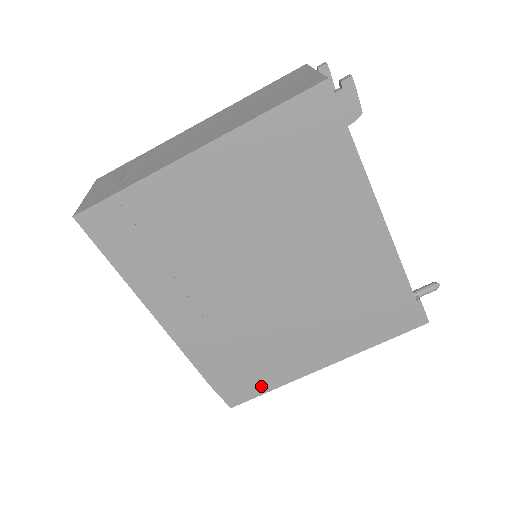
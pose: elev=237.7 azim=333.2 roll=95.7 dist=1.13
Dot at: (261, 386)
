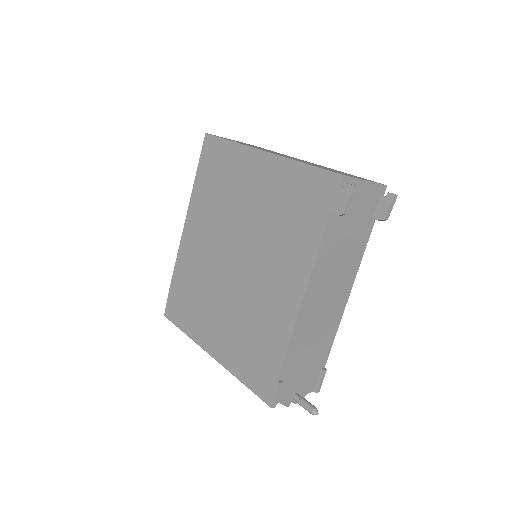
Dot at: (182, 322)
